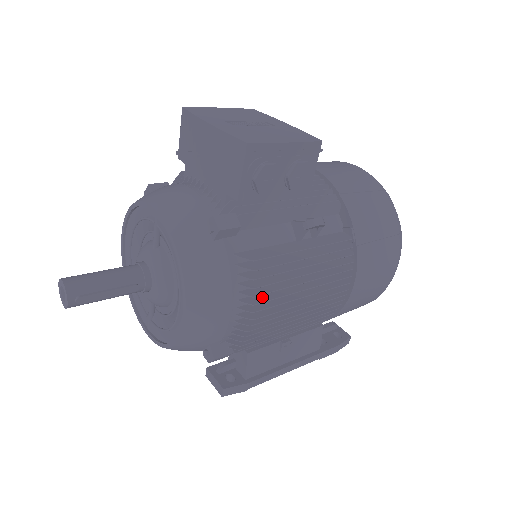
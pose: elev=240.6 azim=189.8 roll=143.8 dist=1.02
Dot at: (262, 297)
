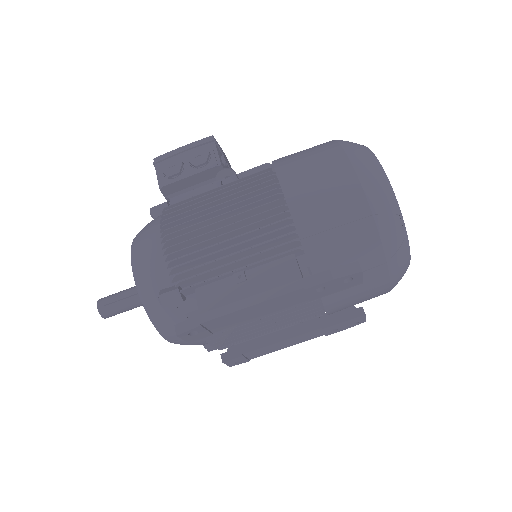
Dot at: (178, 228)
